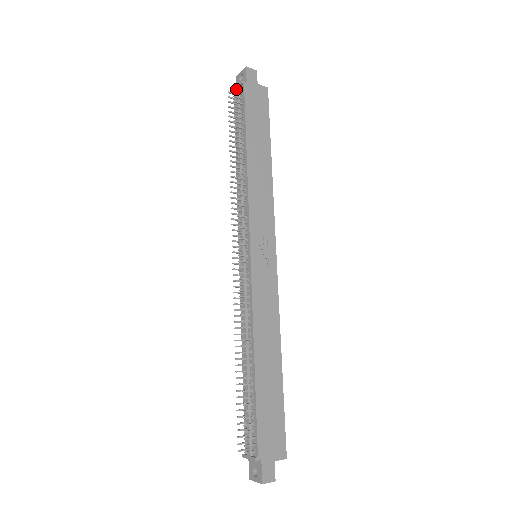
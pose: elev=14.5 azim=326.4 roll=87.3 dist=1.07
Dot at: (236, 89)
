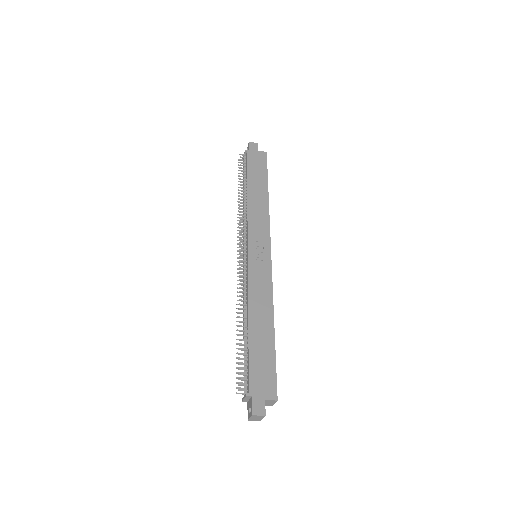
Dot at: occluded
